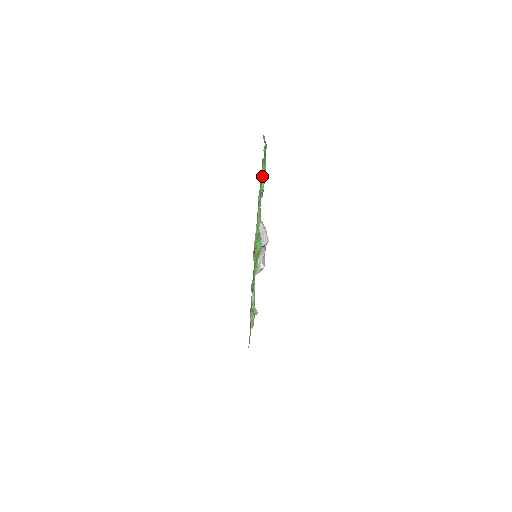
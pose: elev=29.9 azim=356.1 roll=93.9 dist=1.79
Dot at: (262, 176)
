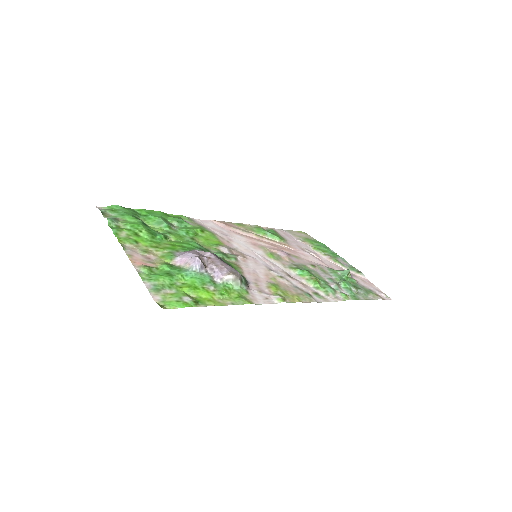
Dot at: (128, 233)
